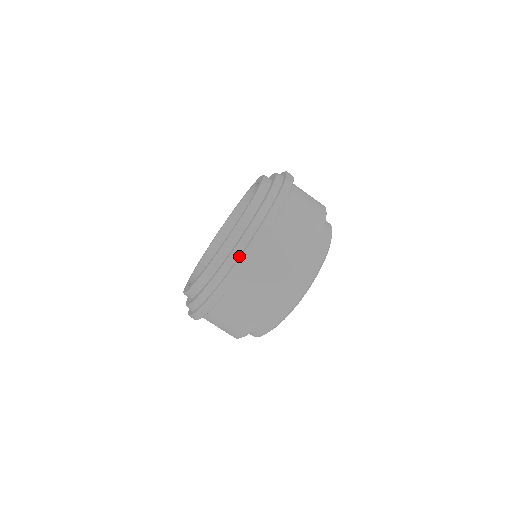
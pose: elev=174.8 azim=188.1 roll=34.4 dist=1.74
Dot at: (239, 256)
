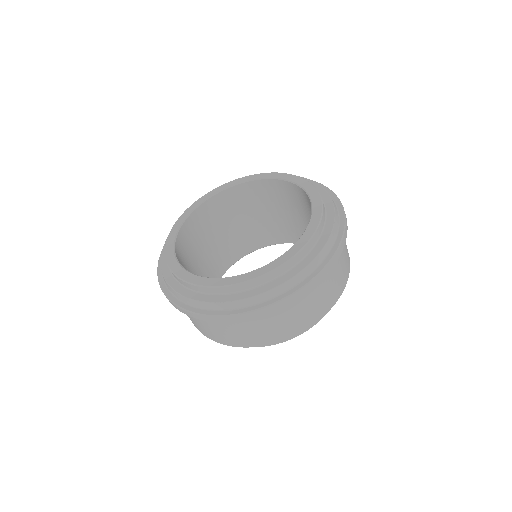
Dot at: (324, 260)
